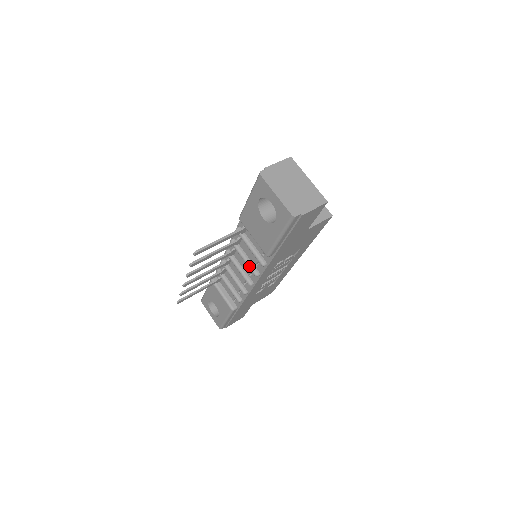
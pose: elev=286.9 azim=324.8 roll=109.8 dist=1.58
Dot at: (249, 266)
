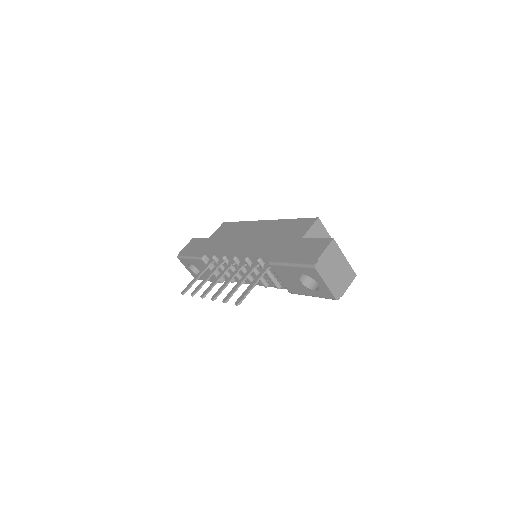
Dot at: (261, 281)
